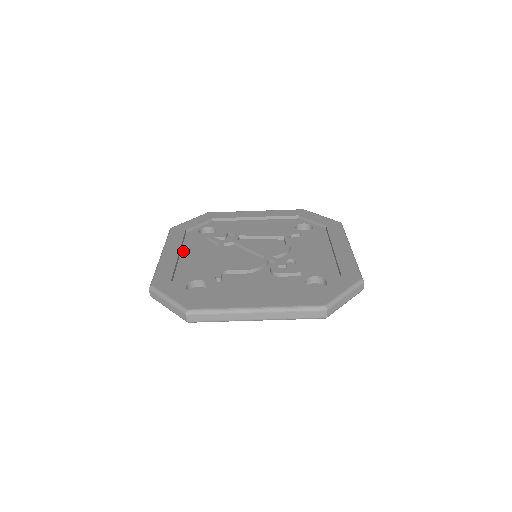
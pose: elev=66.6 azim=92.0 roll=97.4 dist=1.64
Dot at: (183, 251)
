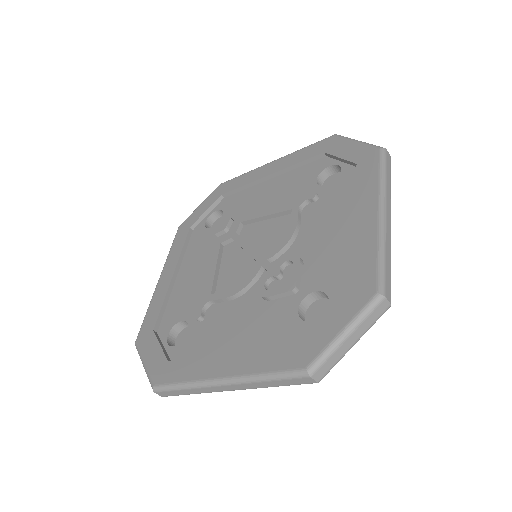
Dot at: (181, 267)
